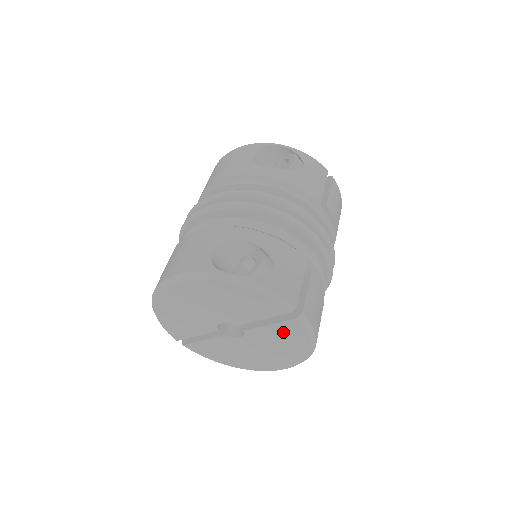
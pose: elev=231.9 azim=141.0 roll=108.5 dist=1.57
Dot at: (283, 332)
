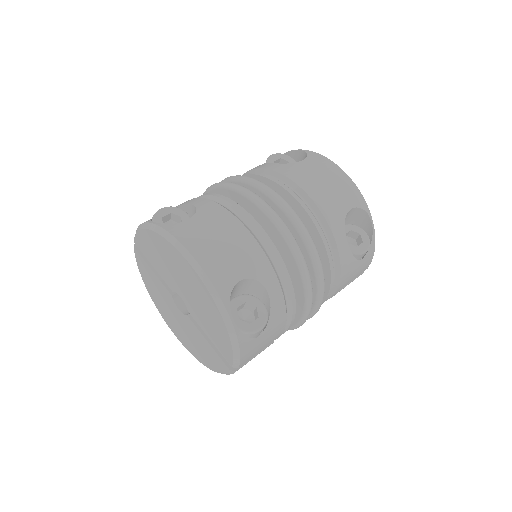
Dot at: (210, 352)
